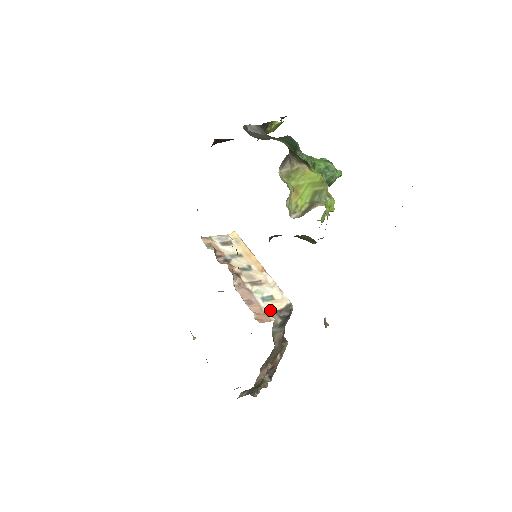
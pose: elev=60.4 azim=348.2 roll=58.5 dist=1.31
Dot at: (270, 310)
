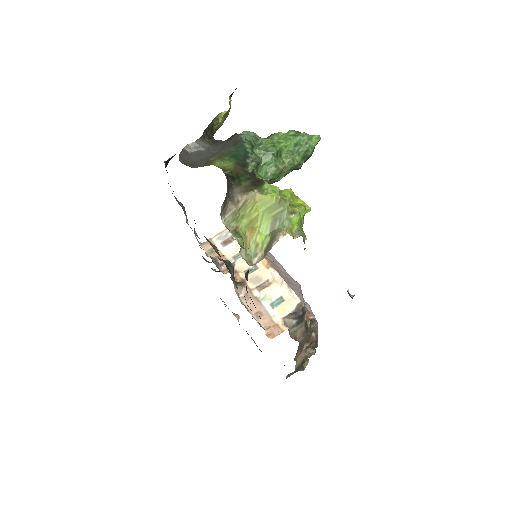
Dot at: (281, 317)
